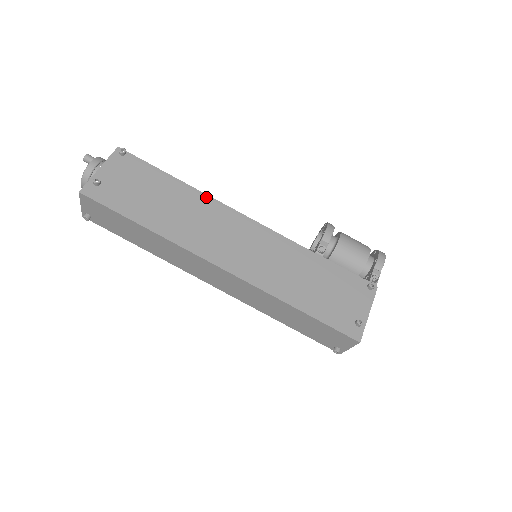
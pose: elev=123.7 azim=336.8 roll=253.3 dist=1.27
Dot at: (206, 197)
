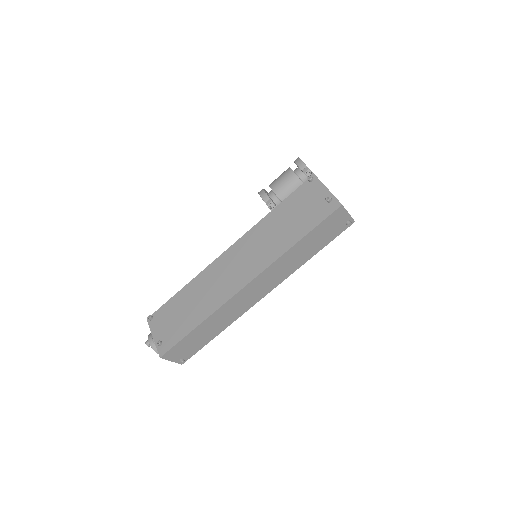
Dot at: (201, 274)
